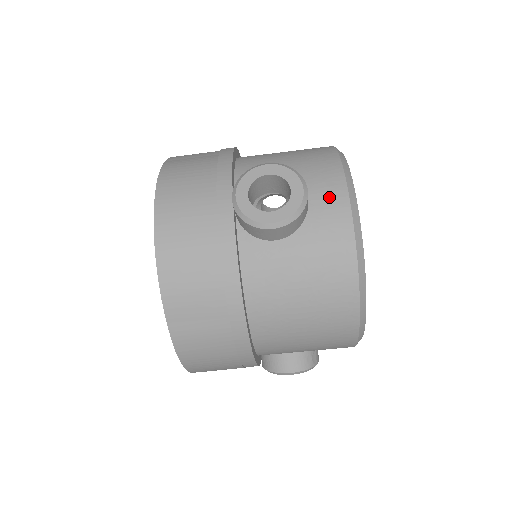
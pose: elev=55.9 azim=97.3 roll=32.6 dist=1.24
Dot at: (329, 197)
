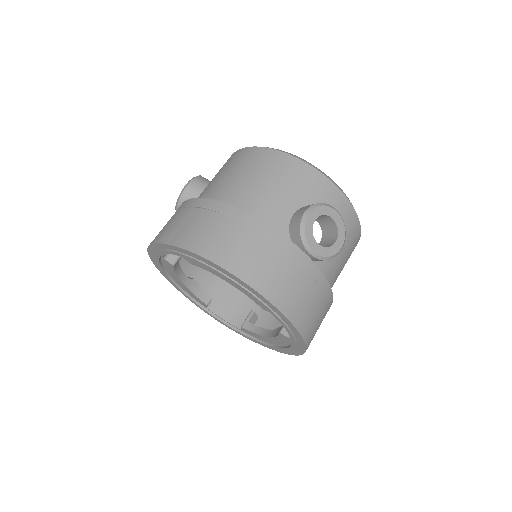
Dot at: occluded
